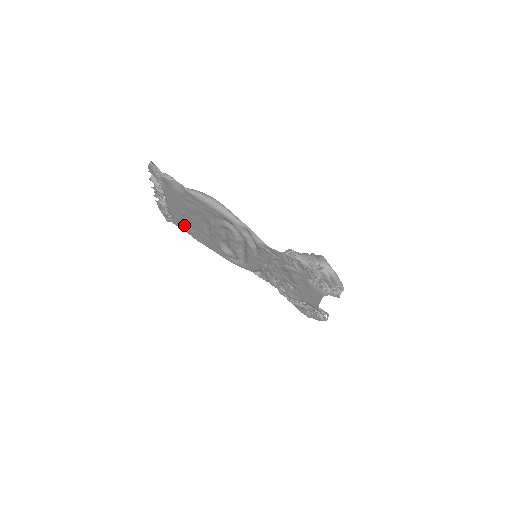
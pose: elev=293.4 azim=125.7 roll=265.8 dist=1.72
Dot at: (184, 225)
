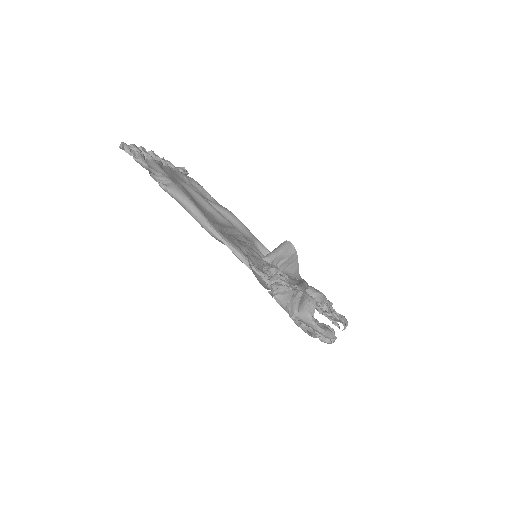
Dot at: occluded
